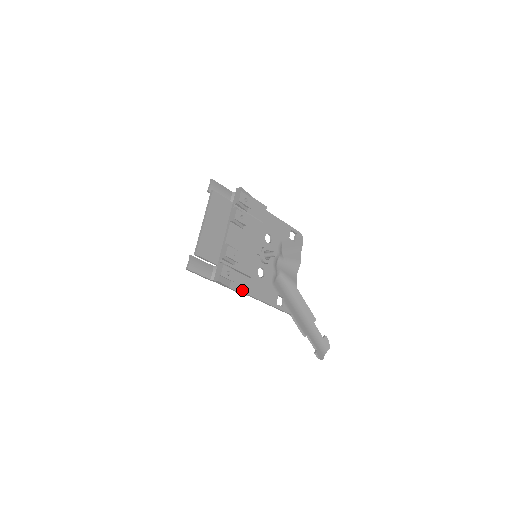
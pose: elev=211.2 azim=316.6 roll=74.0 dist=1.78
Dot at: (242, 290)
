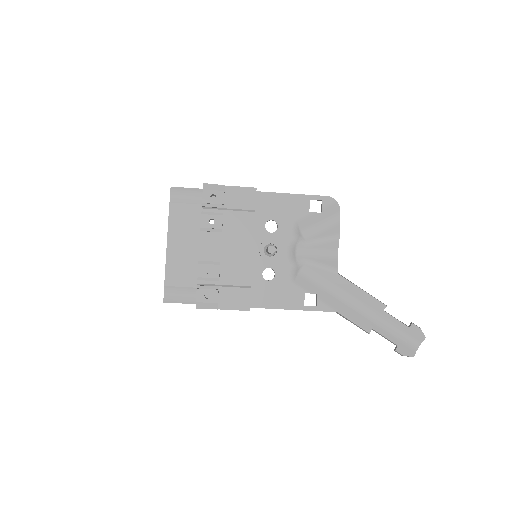
Dot at: (239, 306)
